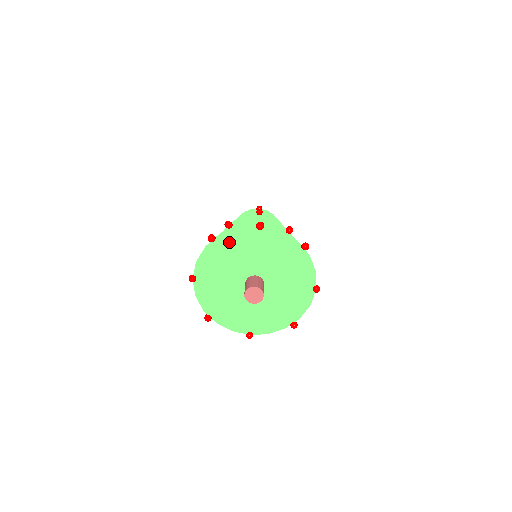
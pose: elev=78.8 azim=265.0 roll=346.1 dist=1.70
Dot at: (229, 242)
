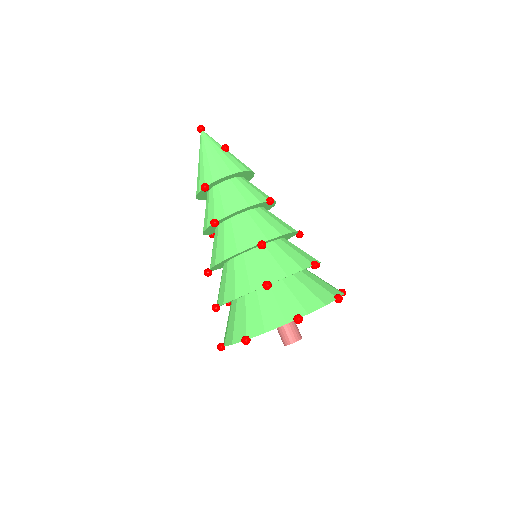
Dot at: occluded
